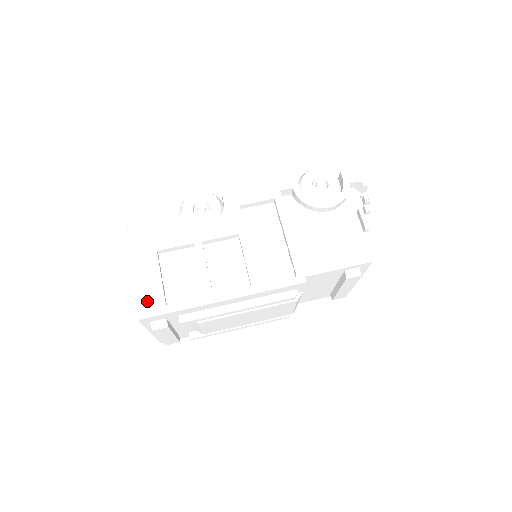
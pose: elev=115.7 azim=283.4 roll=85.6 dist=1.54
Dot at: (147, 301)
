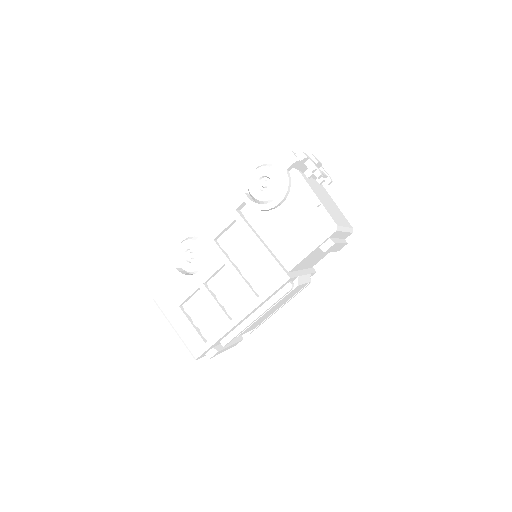
Dot at: (192, 346)
